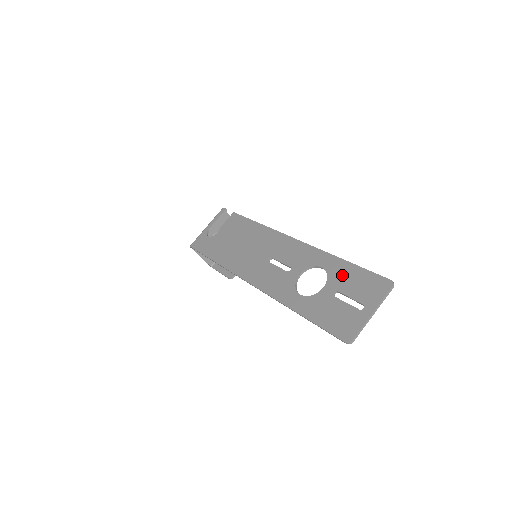
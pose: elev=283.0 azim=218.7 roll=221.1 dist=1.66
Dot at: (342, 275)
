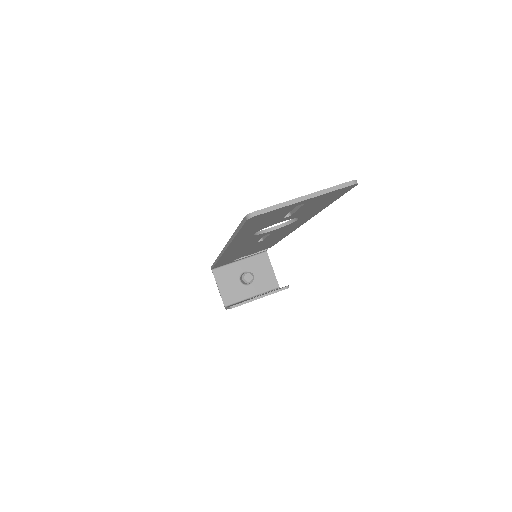
Dot at: occluded
